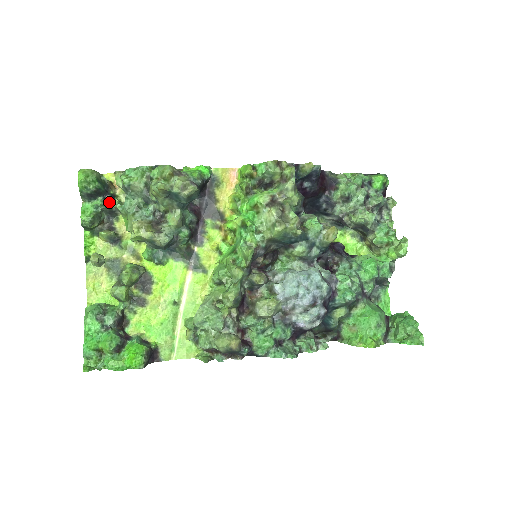
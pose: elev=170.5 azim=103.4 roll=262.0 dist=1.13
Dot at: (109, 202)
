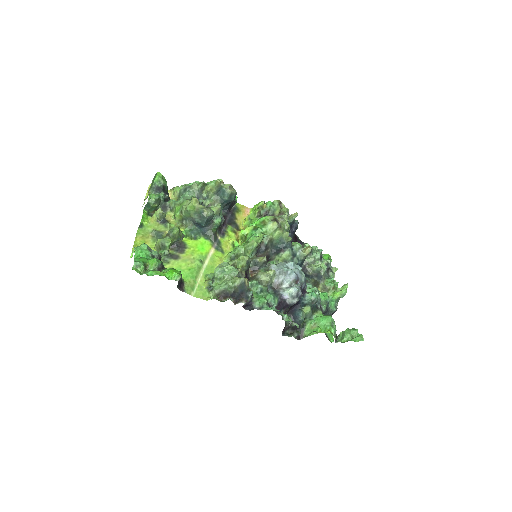
Dot at: (166, 199)
